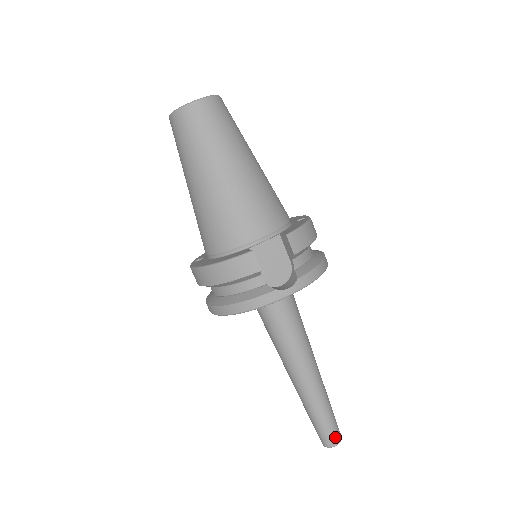
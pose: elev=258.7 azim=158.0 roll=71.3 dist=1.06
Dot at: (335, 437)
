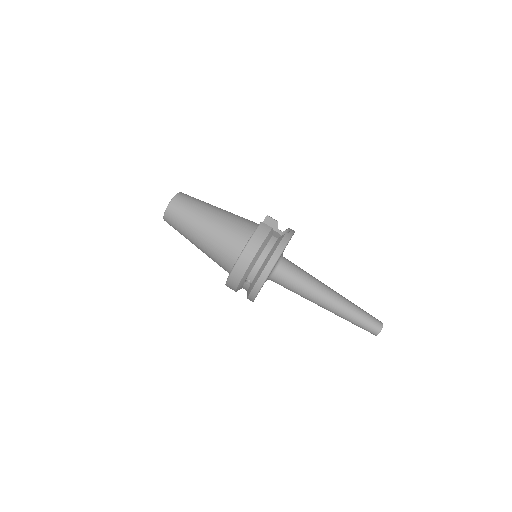
Dot at: (378, 320)
